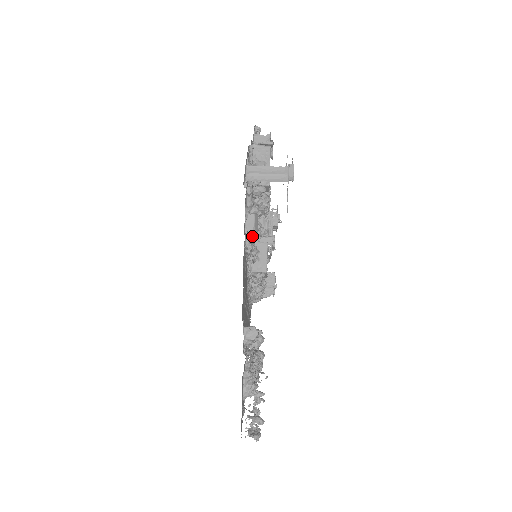
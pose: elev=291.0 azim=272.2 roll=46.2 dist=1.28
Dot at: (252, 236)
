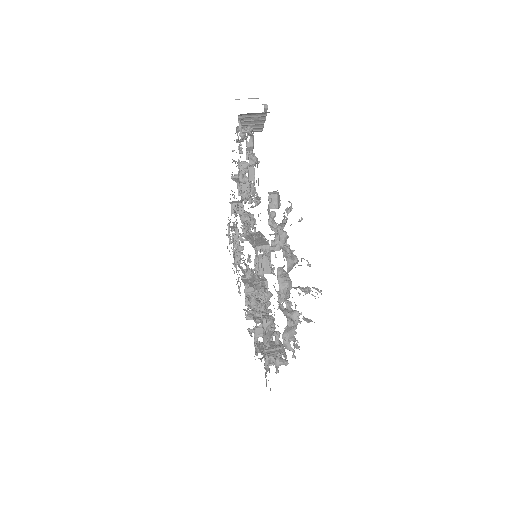
Dot at: occluded
